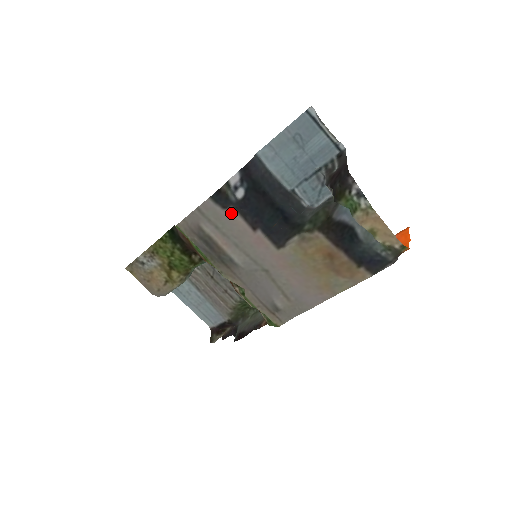
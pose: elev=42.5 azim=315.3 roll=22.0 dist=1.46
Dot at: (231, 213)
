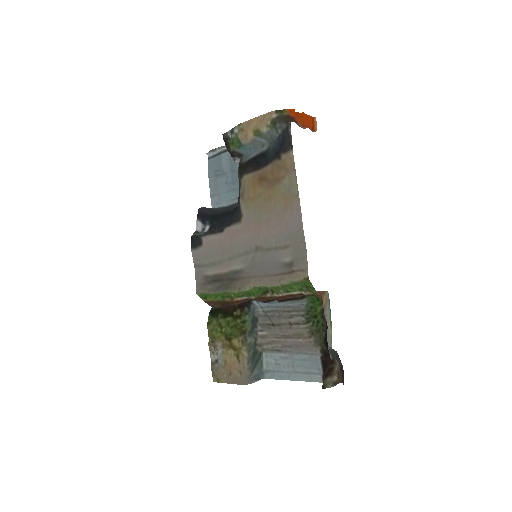
Dot at: (206, 241)
